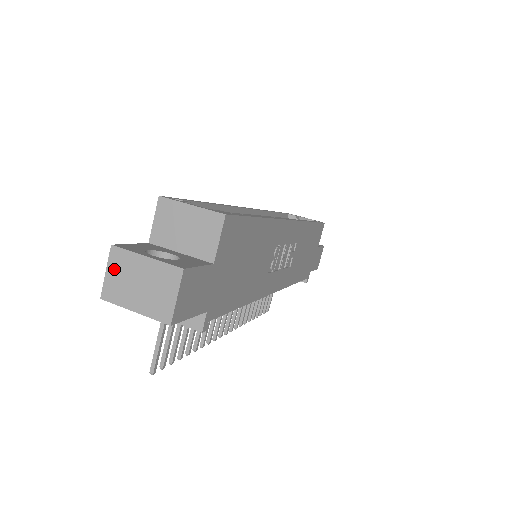
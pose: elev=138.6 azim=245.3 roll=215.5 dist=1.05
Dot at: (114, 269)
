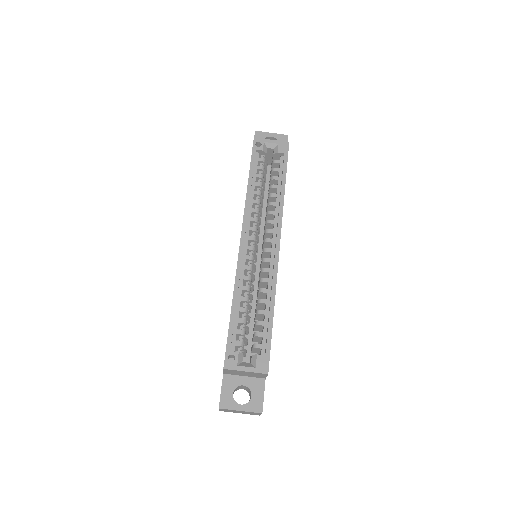
Dot at: (223, 410)
